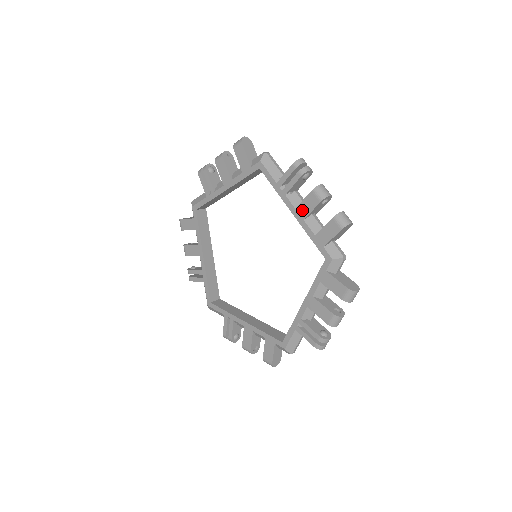
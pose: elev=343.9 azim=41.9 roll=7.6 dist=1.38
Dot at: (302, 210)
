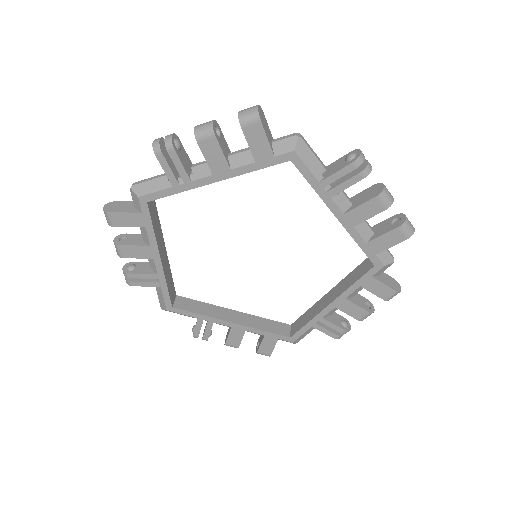
Dot at: (355, 216)
